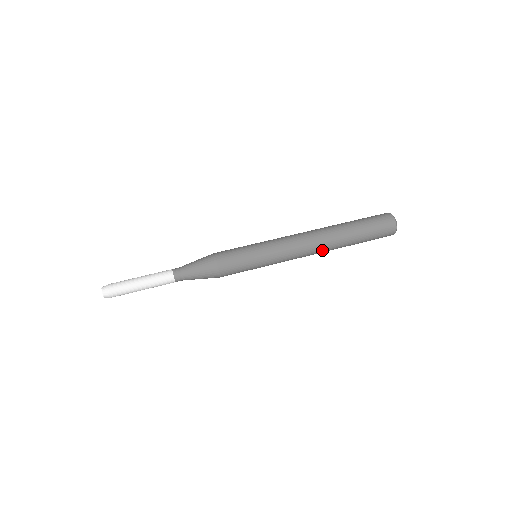
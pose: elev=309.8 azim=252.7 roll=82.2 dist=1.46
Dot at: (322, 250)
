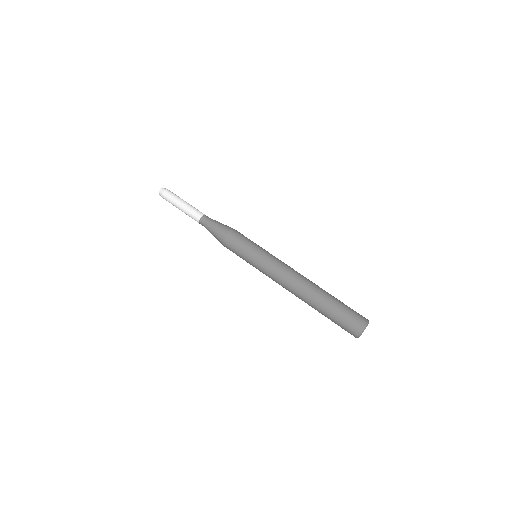
Dot at: occluded
